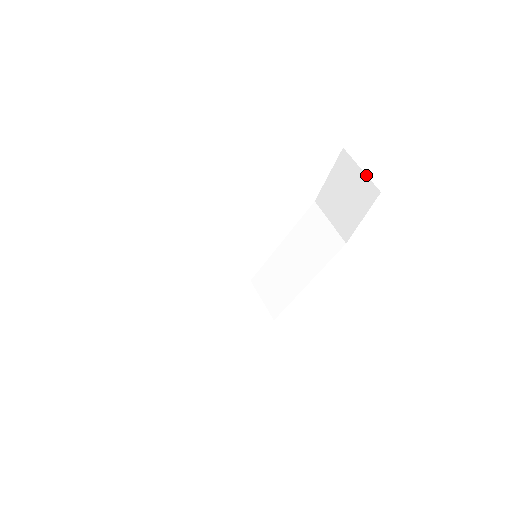
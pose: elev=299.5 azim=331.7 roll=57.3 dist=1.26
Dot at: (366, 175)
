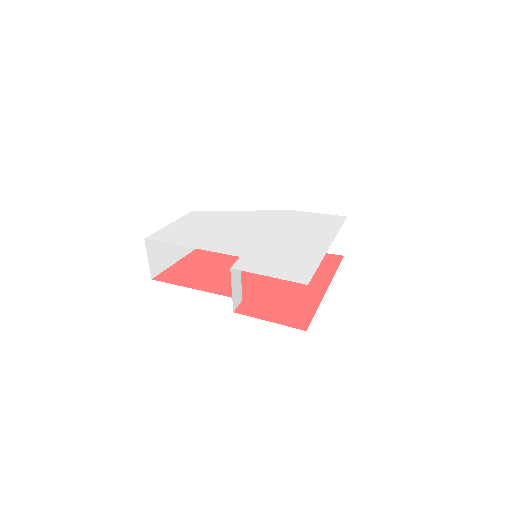
Dot at: occluded
